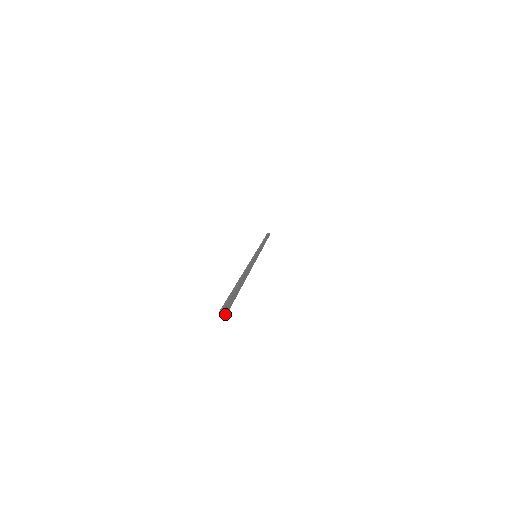
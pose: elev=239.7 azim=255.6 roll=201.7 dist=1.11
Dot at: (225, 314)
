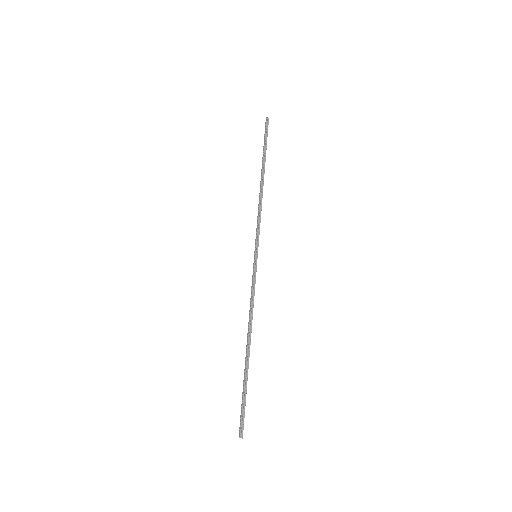
Dot at: occluded
